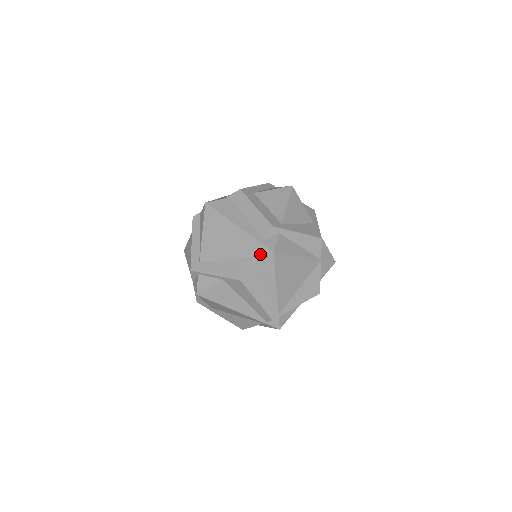
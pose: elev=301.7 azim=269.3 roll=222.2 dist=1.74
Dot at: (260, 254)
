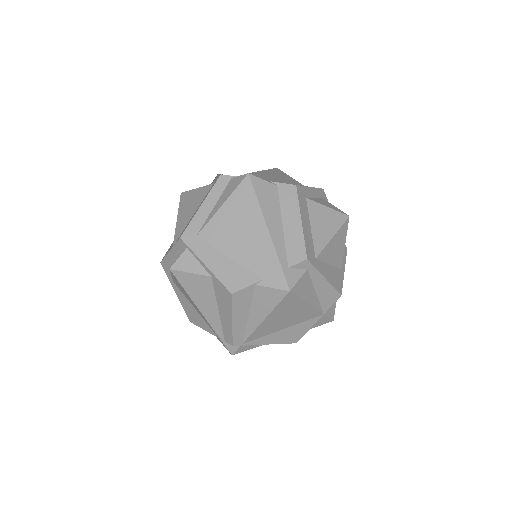
Dot at: (273, 281)
